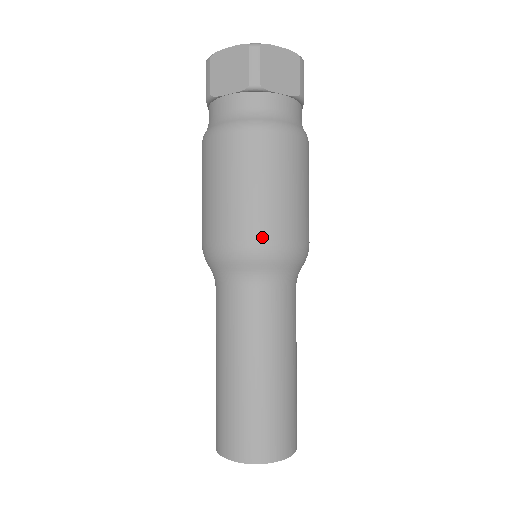
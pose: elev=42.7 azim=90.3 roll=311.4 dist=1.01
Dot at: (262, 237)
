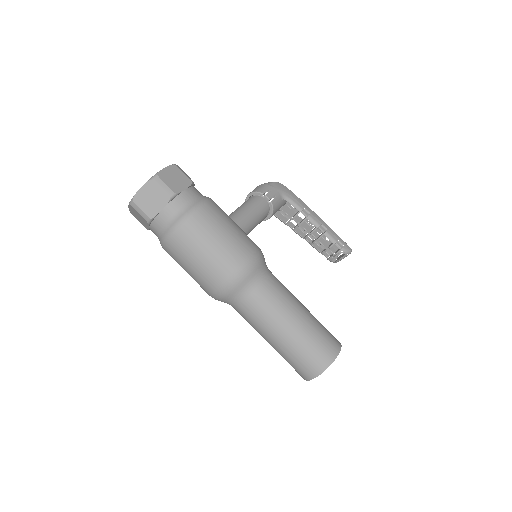
Dot at: (216, 286)
